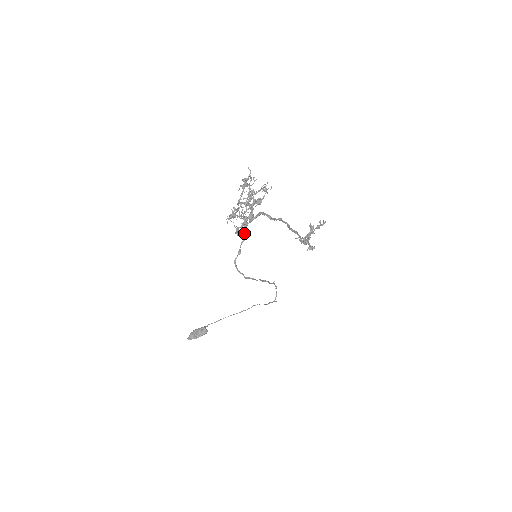
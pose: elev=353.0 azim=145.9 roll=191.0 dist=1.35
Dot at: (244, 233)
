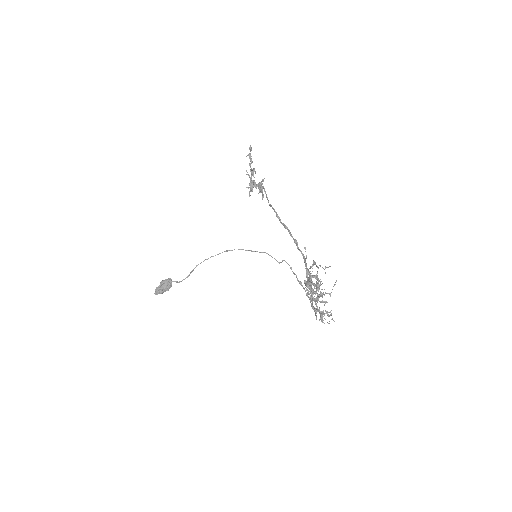
Dot at: occluded
